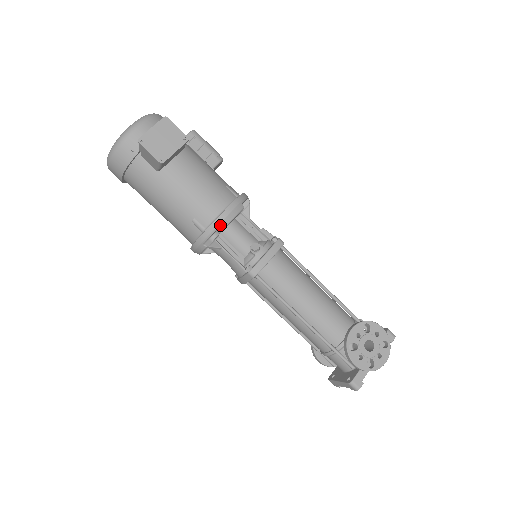
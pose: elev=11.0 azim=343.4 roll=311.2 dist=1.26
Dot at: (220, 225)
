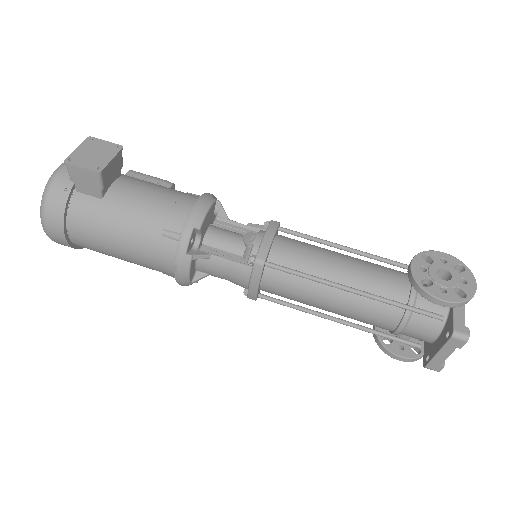
Dot at: (196, 220)
